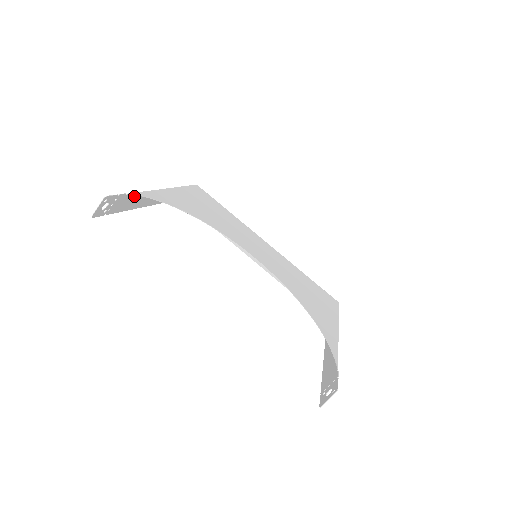
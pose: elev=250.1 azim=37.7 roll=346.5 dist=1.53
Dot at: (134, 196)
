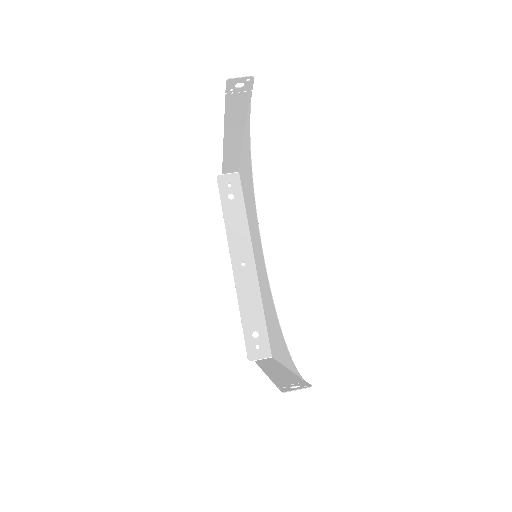
Dot at: (244, 110)
